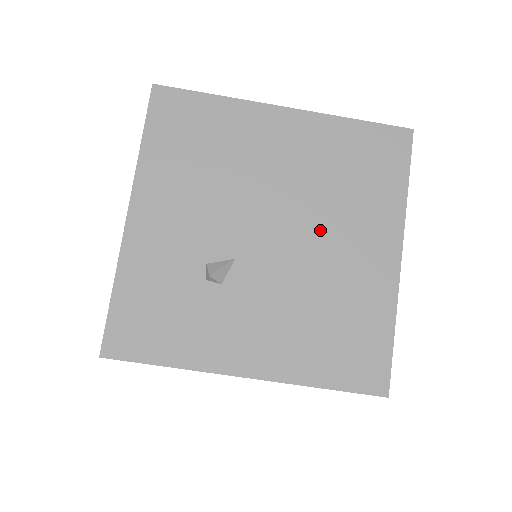
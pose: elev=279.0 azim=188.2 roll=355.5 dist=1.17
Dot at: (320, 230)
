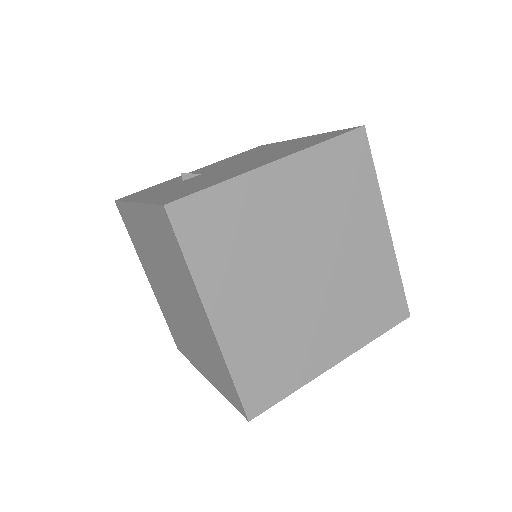
Dot at: occluded
